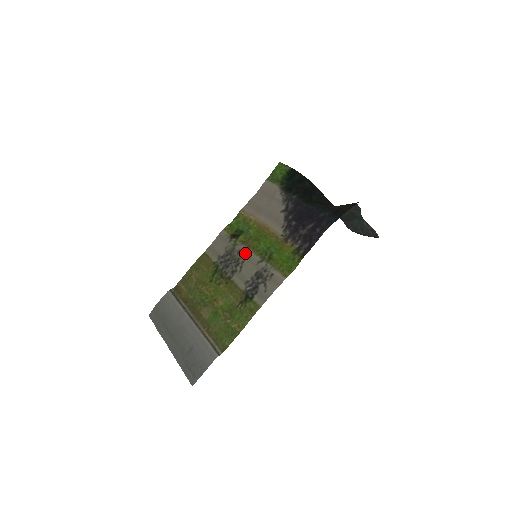
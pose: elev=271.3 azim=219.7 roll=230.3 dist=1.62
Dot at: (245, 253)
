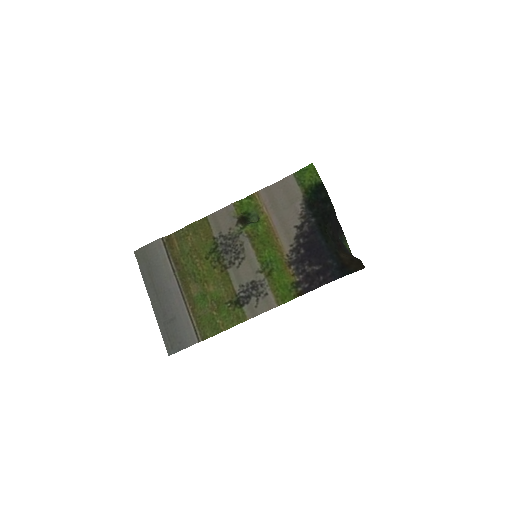
Dot at: (248, 251)
